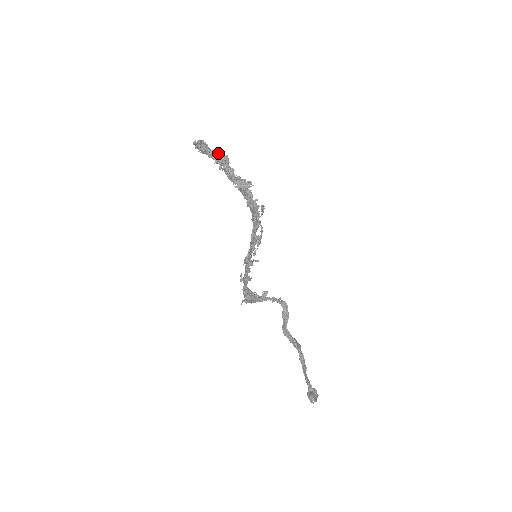
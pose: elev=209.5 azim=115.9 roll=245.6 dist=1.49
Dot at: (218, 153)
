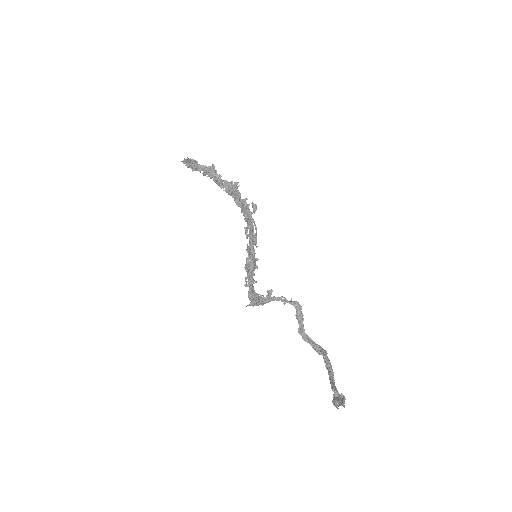
Dot at: occluded
